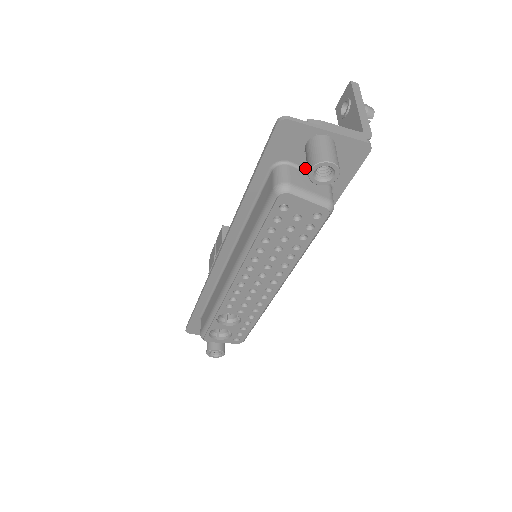
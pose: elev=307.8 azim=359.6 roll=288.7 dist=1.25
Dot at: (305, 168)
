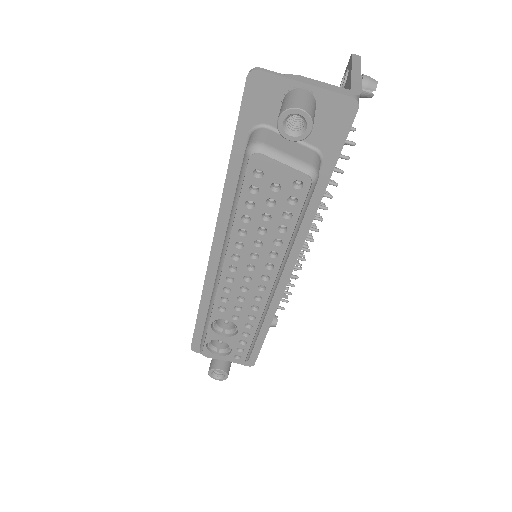
Dot at: occluded
